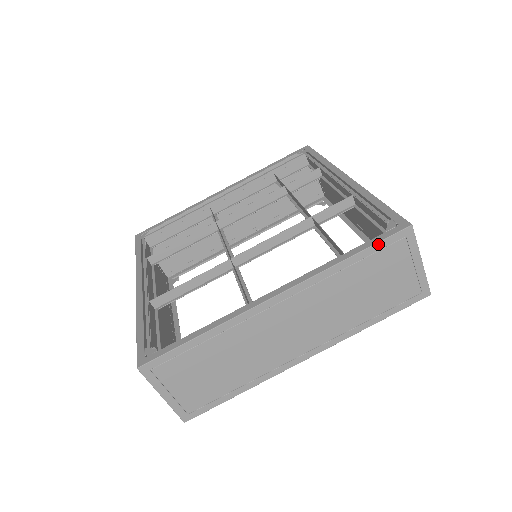
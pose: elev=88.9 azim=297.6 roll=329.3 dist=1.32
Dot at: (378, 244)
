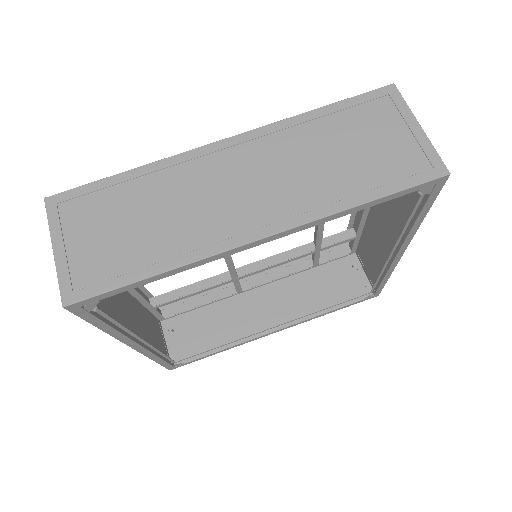
Dot at: (353, 99)
